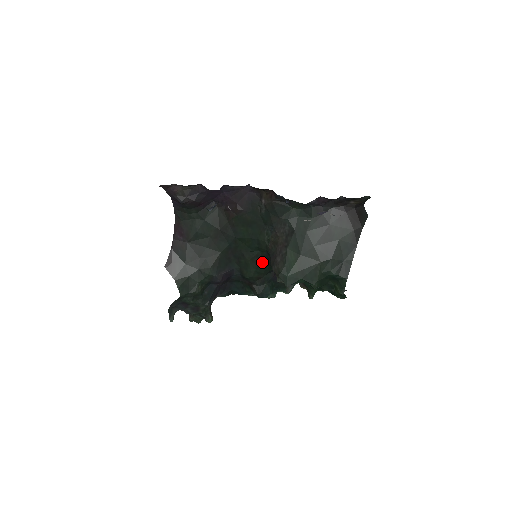
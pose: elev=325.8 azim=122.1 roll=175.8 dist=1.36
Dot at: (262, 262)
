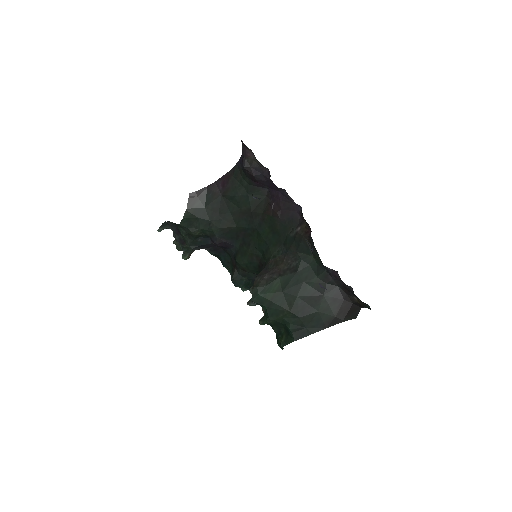
Dot at: (257, 263)
